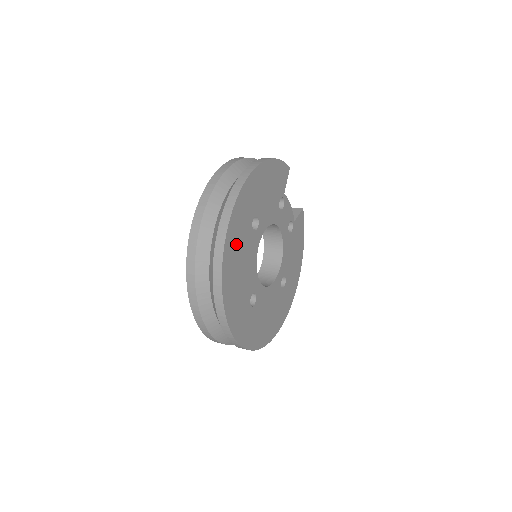
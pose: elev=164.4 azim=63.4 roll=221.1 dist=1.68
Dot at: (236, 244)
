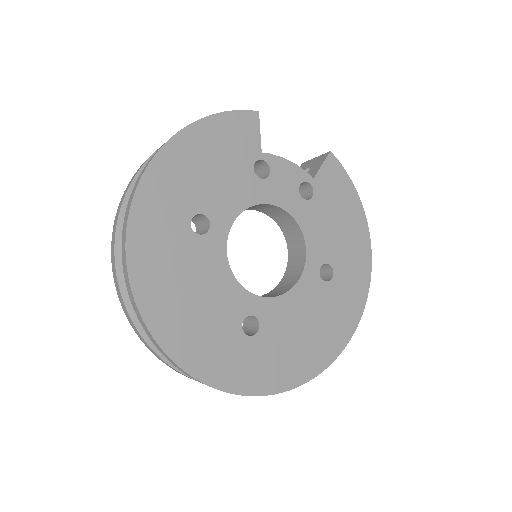
Dot at: (162, 271)
